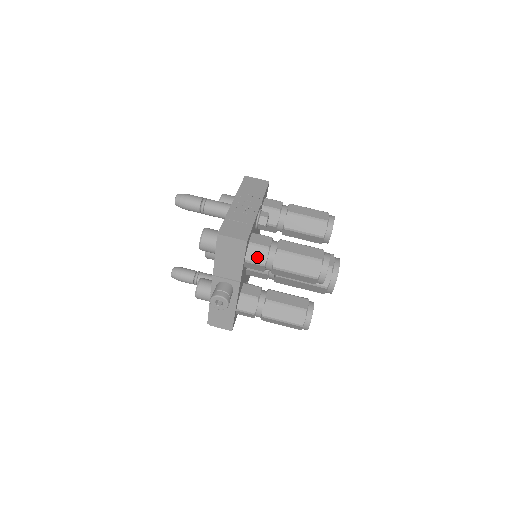
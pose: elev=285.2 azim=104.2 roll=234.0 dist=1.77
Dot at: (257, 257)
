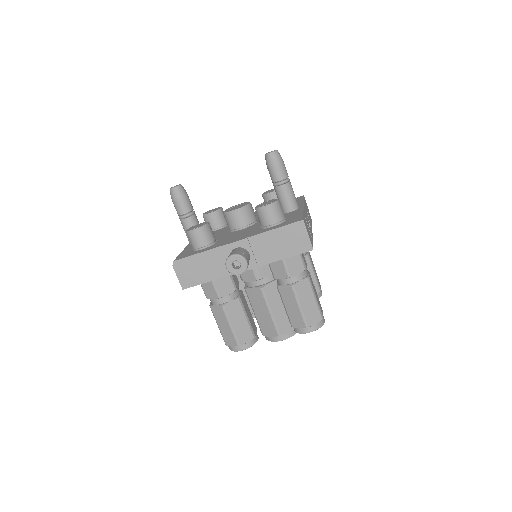
Dot at: (293, 265)
